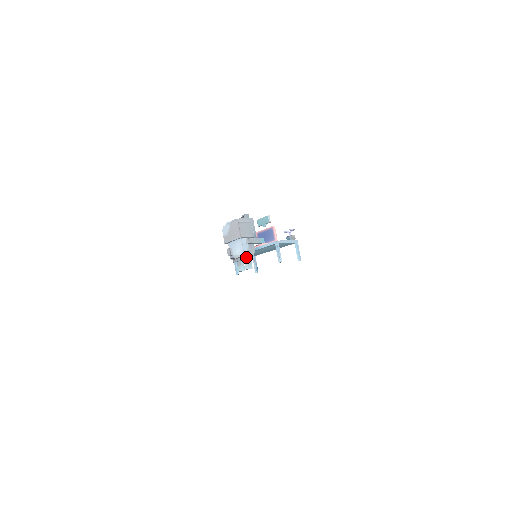
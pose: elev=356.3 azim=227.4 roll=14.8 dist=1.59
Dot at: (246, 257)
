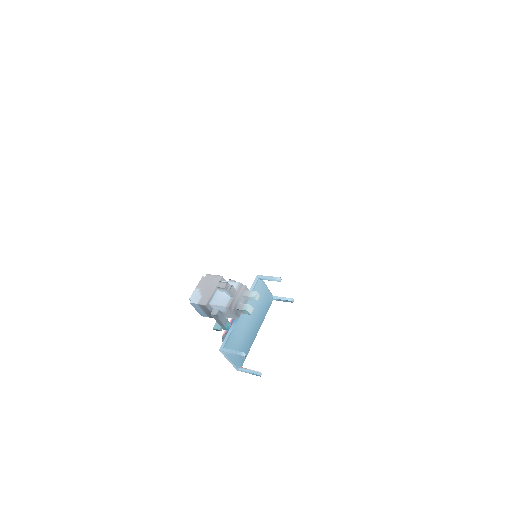
Dot at: (244, 285)
